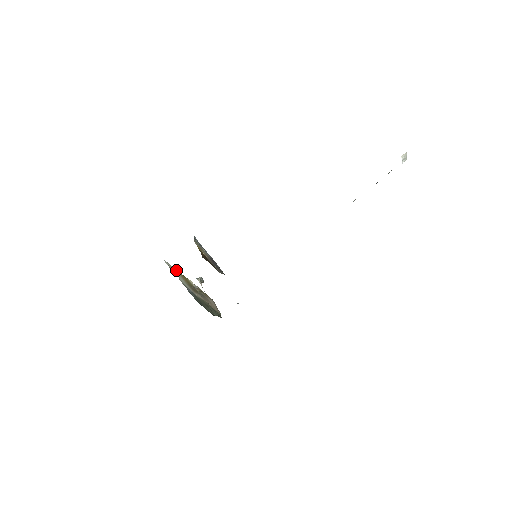
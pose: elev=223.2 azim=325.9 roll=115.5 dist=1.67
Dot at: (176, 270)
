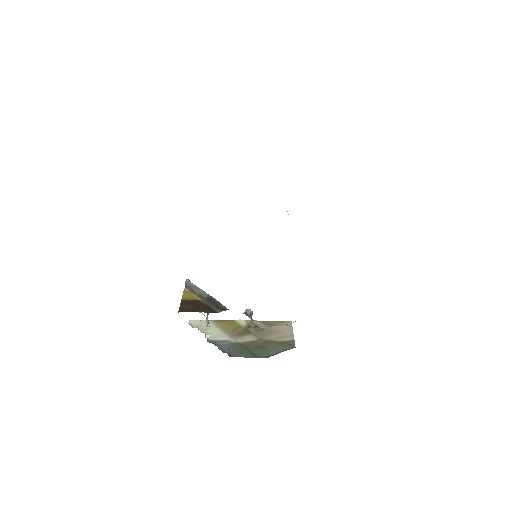
Dot at: (212, 321)
